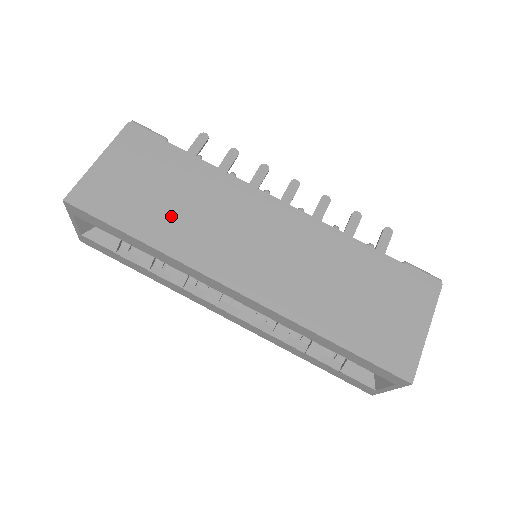
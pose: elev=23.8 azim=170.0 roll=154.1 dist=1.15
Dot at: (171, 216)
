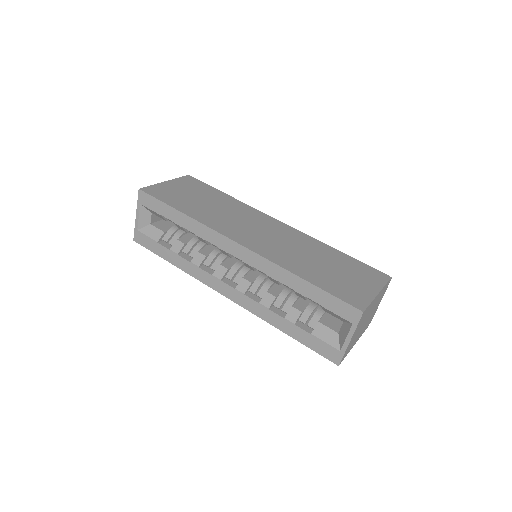
Dot at: (204, 209)
